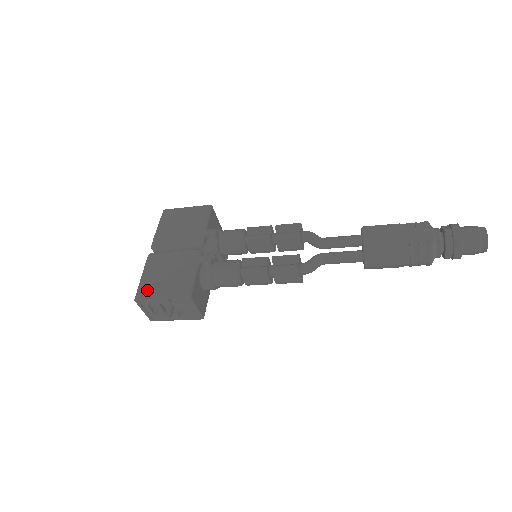
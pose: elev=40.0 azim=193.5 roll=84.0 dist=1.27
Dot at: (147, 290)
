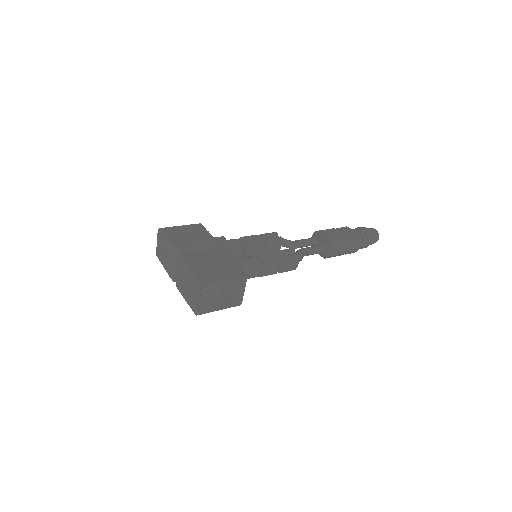
Dot at: (206, 278)
